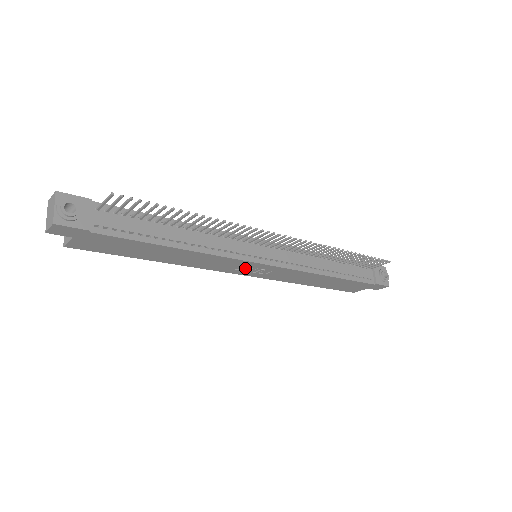
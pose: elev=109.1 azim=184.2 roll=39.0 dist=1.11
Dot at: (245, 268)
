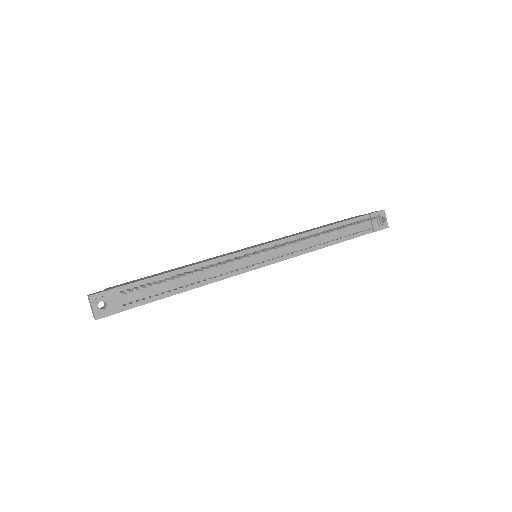
Dot at: occluded
